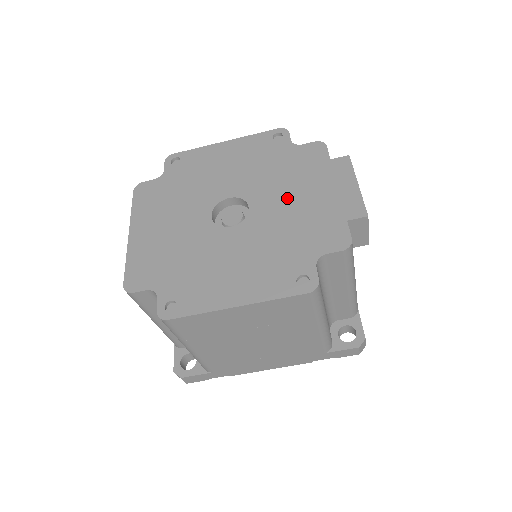
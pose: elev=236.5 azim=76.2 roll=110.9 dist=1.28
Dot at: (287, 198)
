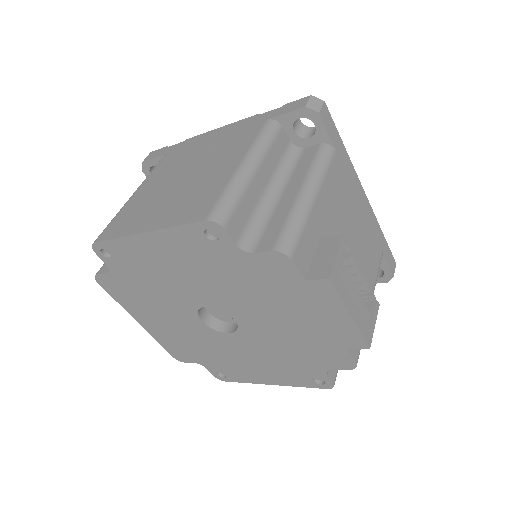
Dot at: (271, 318)
